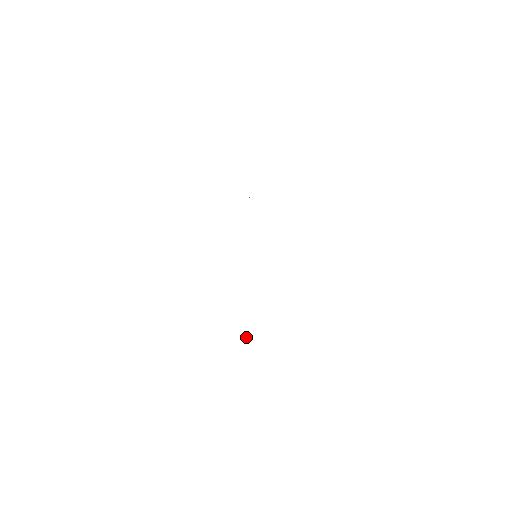
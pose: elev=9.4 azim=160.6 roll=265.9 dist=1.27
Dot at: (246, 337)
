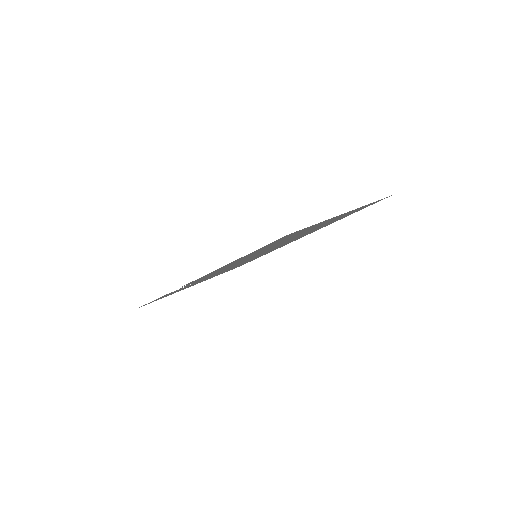
Dot at: occluded
